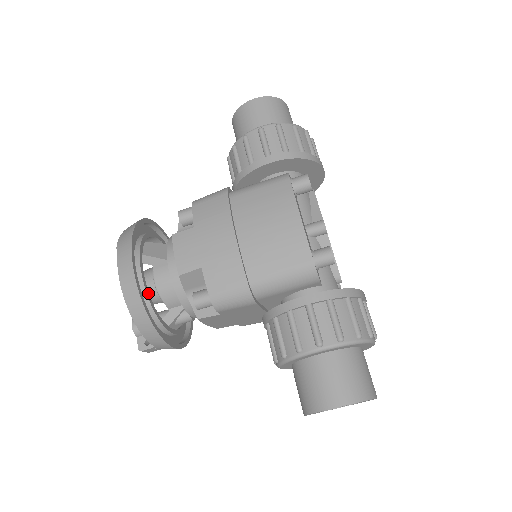
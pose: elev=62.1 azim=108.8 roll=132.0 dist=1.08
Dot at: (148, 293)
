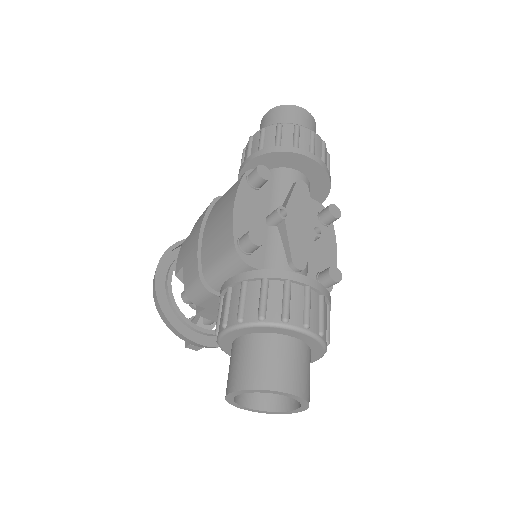
Dot at: (172, 294)
